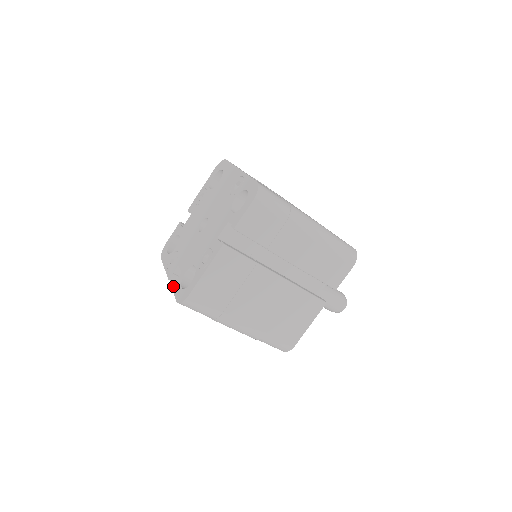
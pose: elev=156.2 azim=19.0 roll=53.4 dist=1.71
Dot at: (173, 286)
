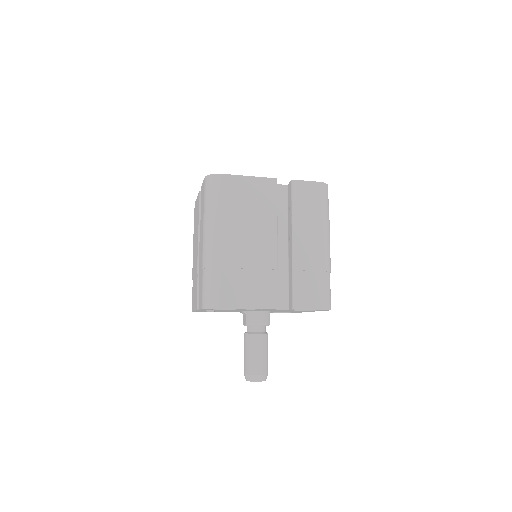
Dot at: occluded
